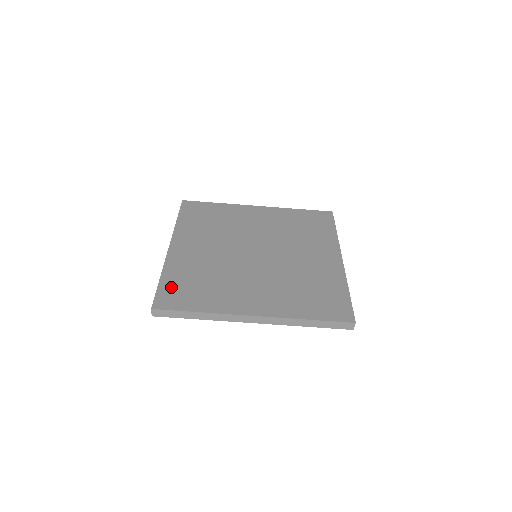
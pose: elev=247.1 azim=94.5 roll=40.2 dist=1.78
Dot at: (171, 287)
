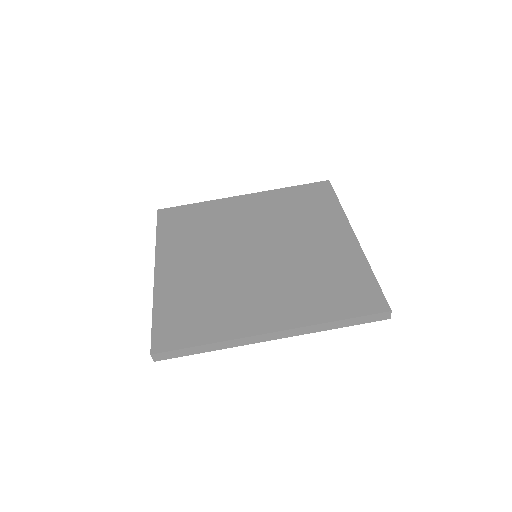
Dot at: (167, 321)
